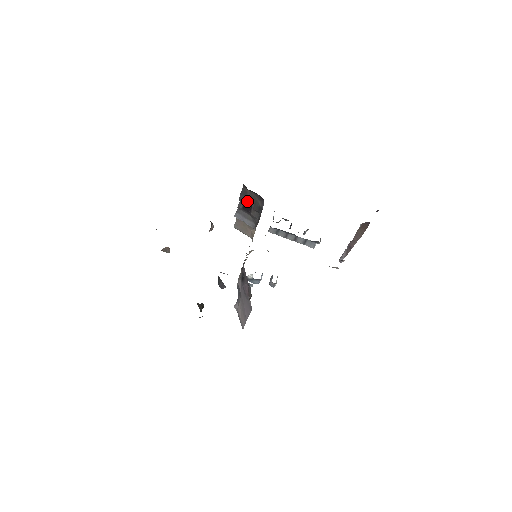
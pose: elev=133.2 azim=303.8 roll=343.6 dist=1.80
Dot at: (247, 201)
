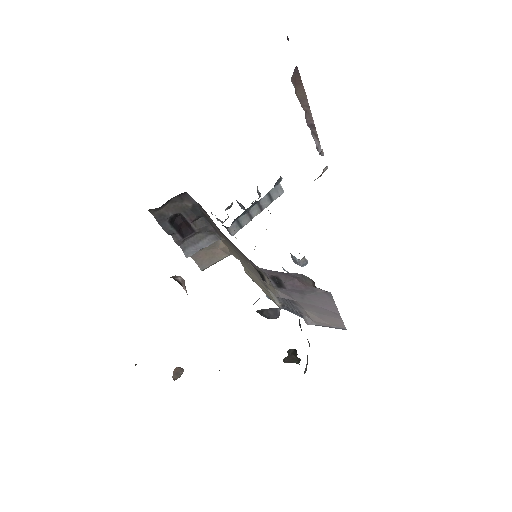
Dot at: (175, 224)
